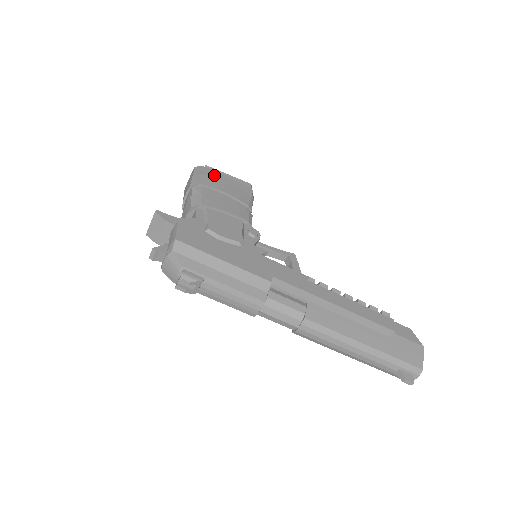
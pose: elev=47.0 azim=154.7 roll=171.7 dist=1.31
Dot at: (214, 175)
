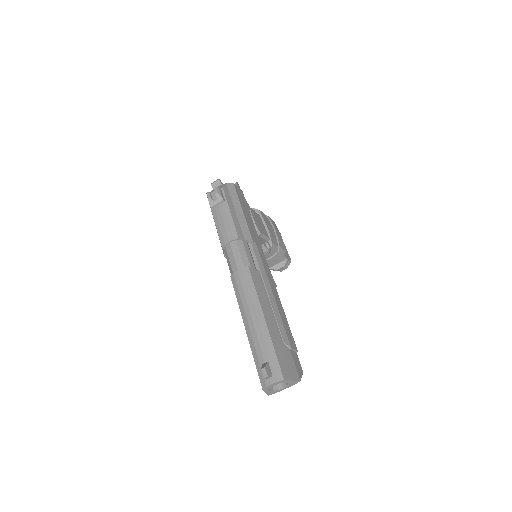
Dot at: occluded
